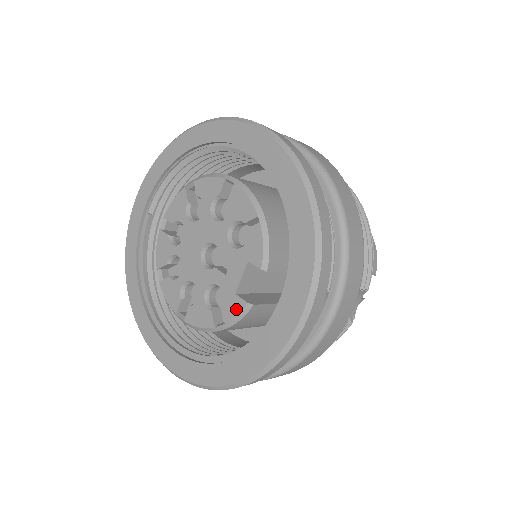
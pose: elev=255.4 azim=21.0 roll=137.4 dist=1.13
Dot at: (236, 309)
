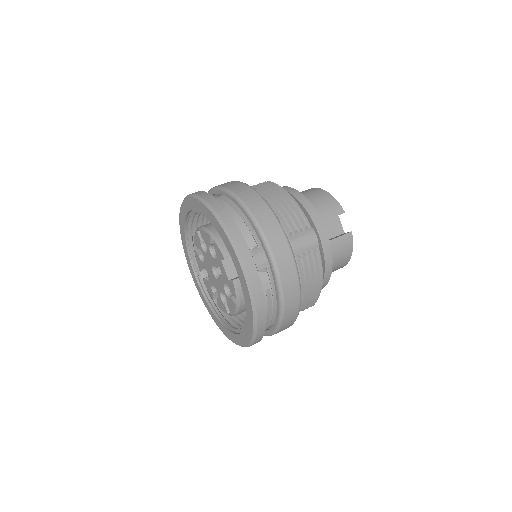
Dot at: (233, 288)
